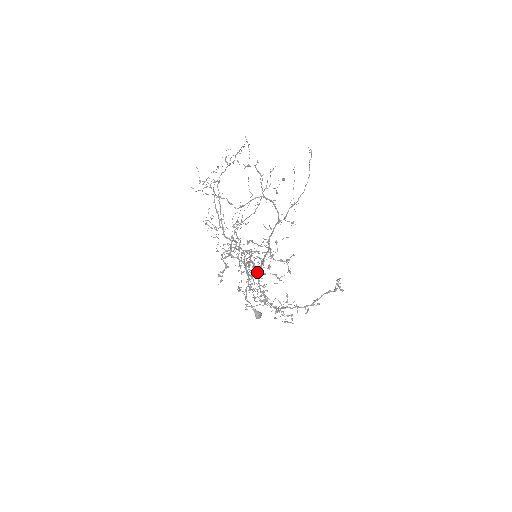
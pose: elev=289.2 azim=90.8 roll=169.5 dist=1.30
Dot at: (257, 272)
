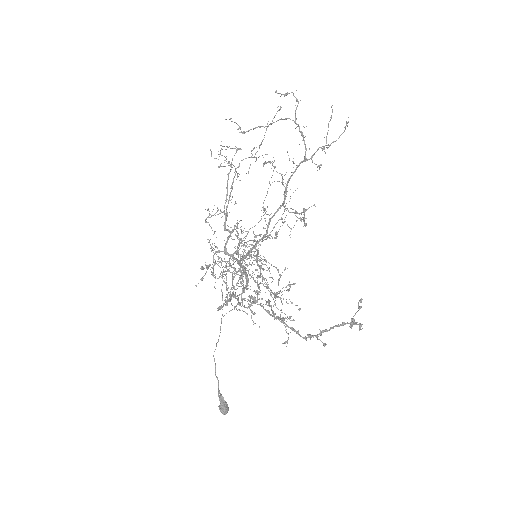
Dot at: (259, 239)
